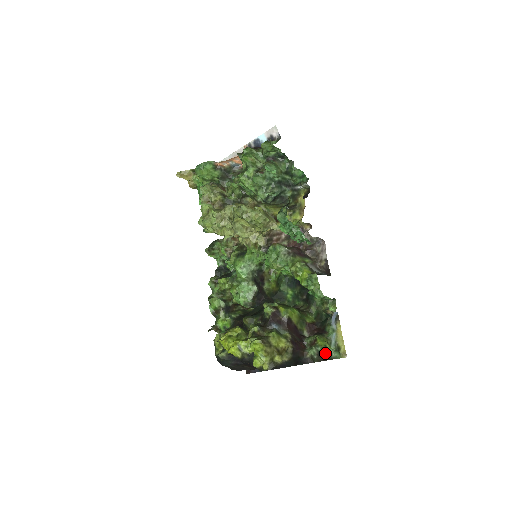
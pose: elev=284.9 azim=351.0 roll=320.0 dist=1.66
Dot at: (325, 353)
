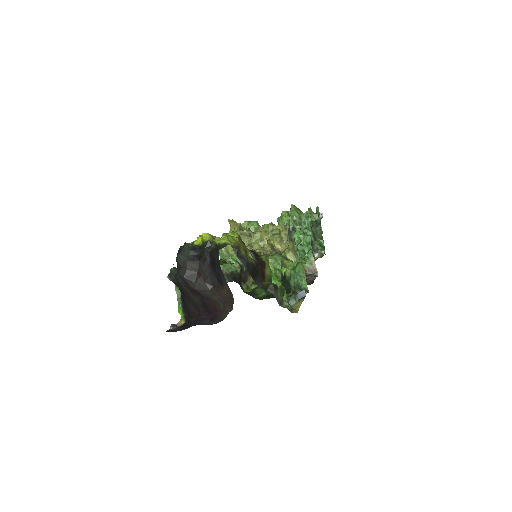
Dot at: (280, 294)
